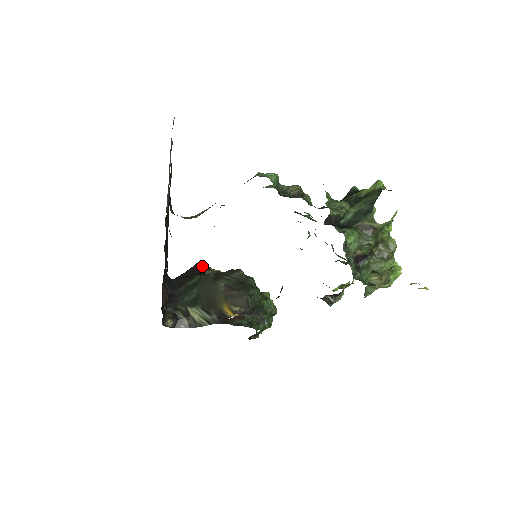
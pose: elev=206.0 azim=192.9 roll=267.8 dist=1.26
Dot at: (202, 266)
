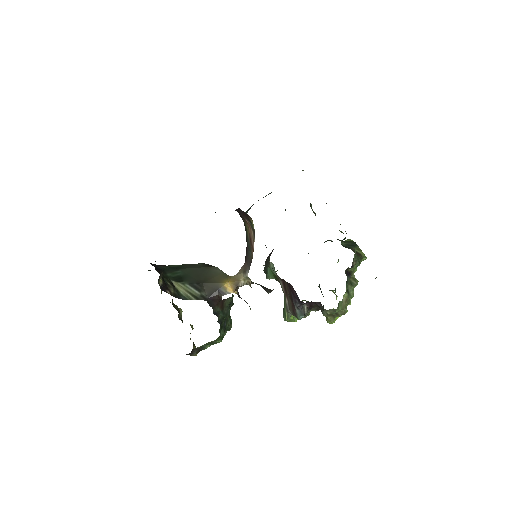
Dot at: occluded
